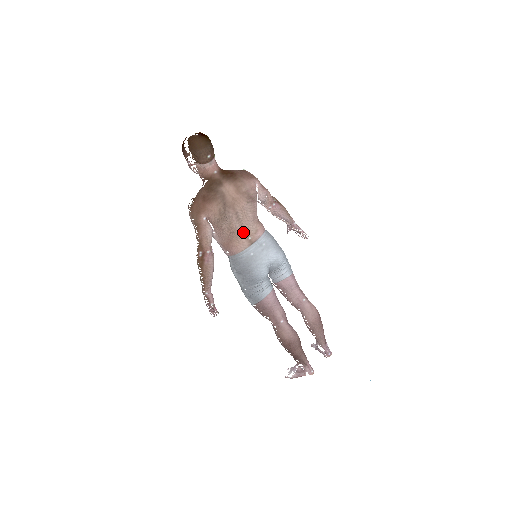
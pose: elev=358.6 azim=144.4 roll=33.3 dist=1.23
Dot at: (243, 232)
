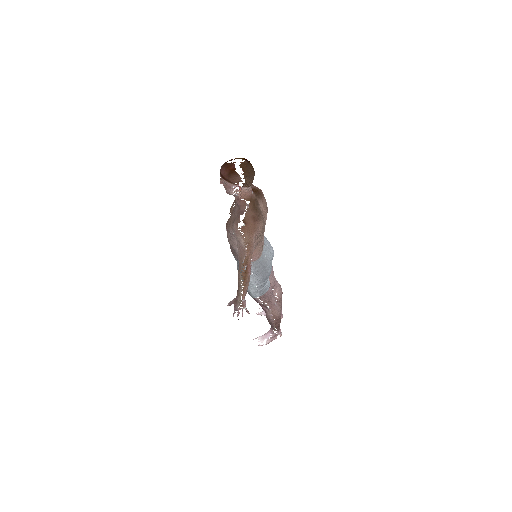
Dot at: (262, 240)
